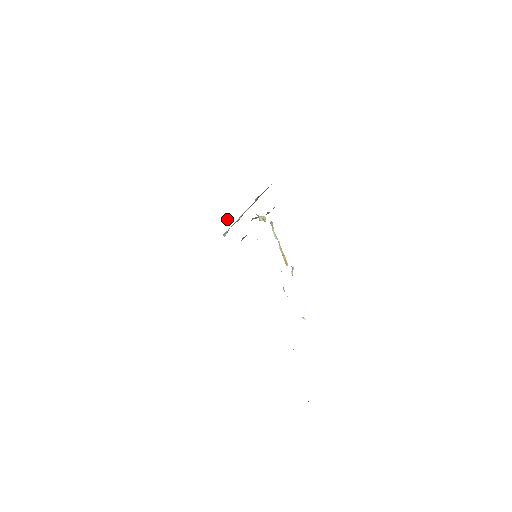
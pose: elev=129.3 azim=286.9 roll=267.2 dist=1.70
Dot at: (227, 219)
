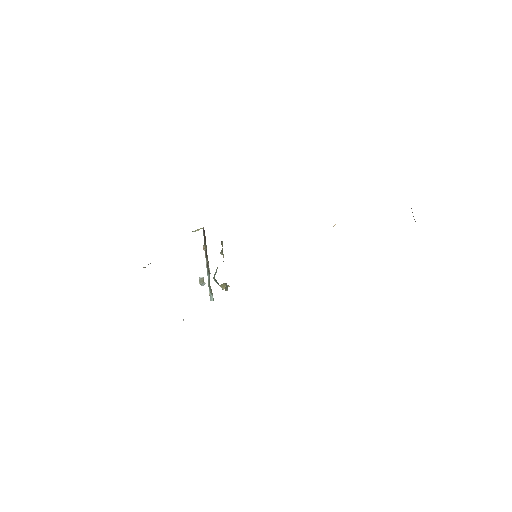
Dot at: (202, 277)
